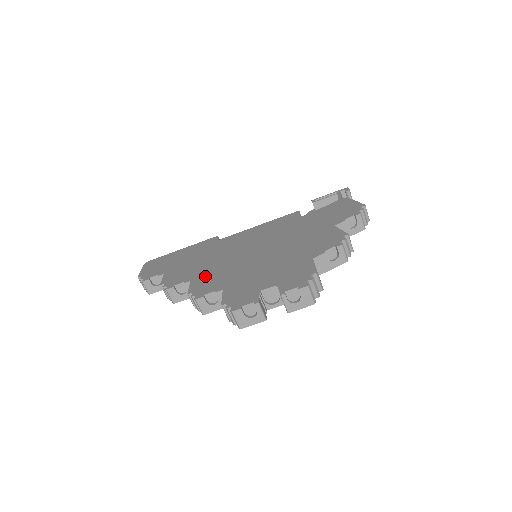
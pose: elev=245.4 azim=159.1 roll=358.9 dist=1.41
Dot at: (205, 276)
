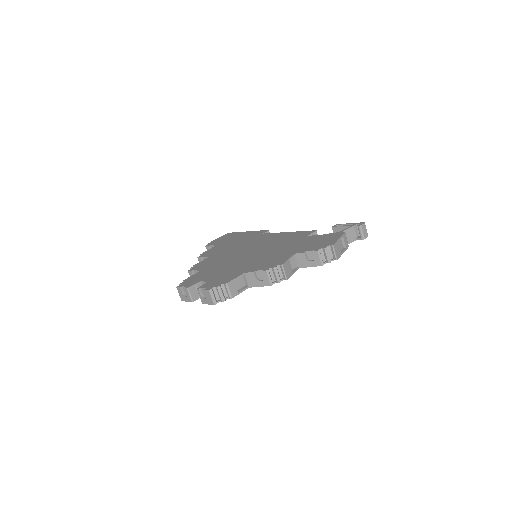
Dot at: (214, 258)
